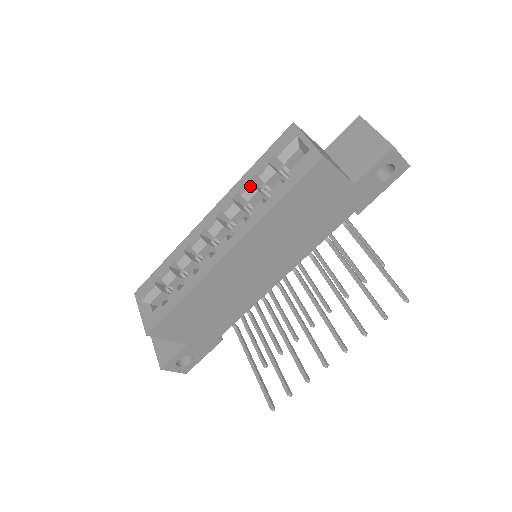
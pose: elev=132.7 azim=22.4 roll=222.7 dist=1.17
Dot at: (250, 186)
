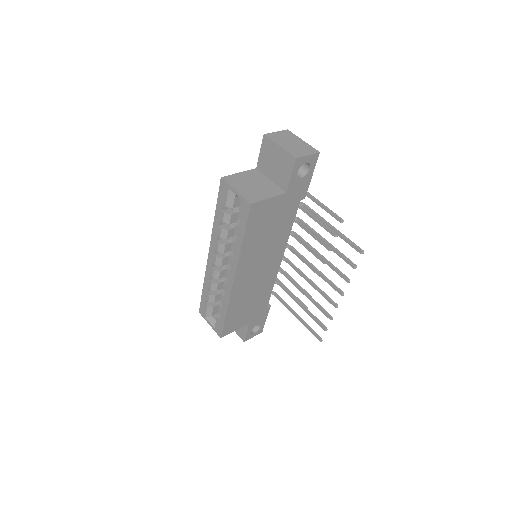
Dot at: (221, 230)
